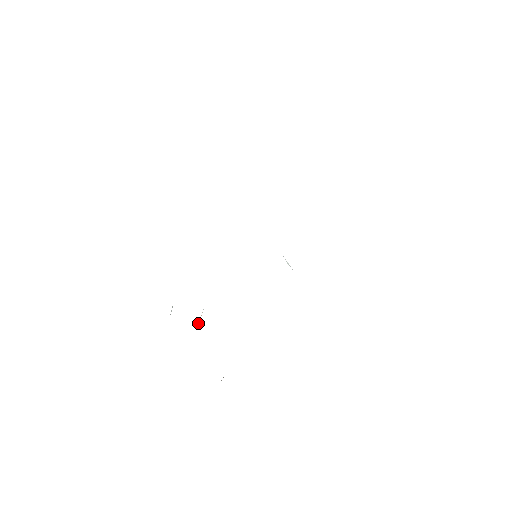
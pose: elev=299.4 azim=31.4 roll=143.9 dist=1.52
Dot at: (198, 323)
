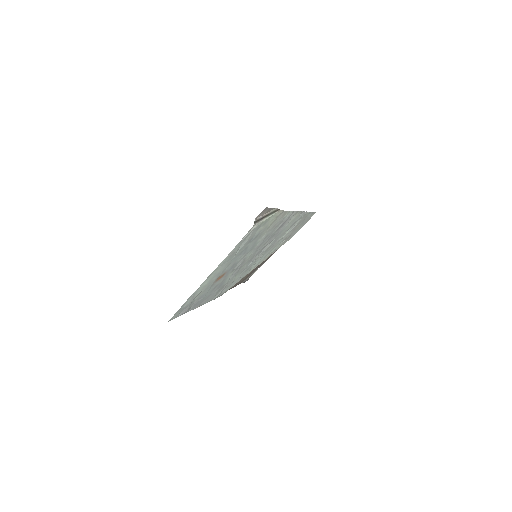
Dot at: (221, 274)
